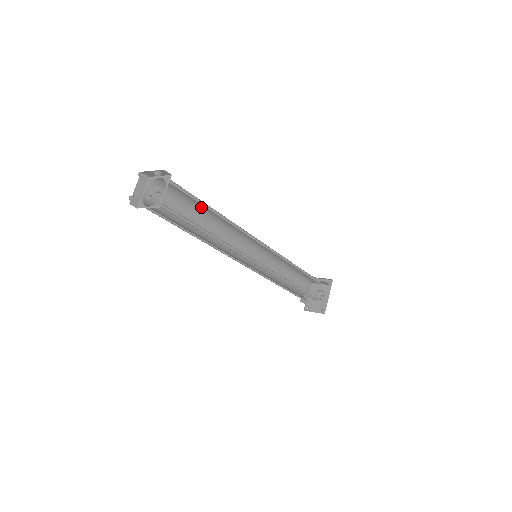
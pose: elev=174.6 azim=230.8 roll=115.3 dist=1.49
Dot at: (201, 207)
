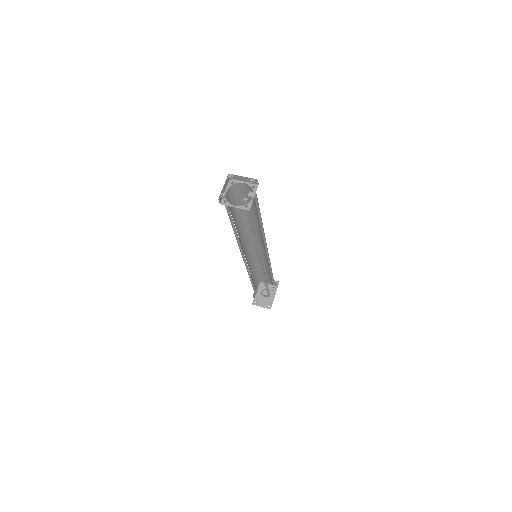
Dot at: occluded
